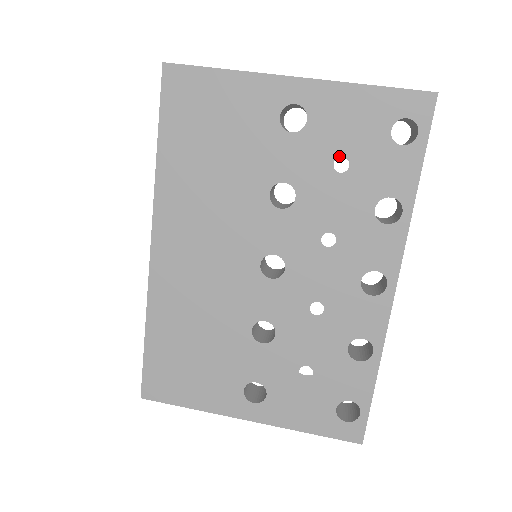
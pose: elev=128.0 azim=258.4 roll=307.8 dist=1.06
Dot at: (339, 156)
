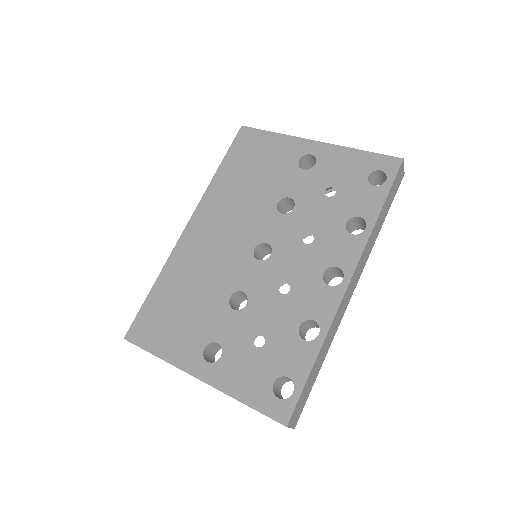
Dot at: (330, 187)
